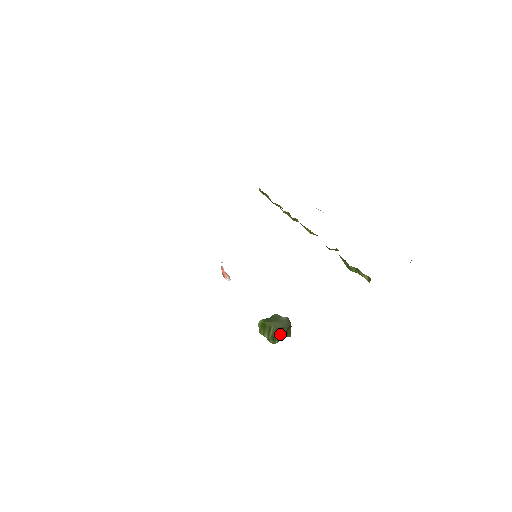
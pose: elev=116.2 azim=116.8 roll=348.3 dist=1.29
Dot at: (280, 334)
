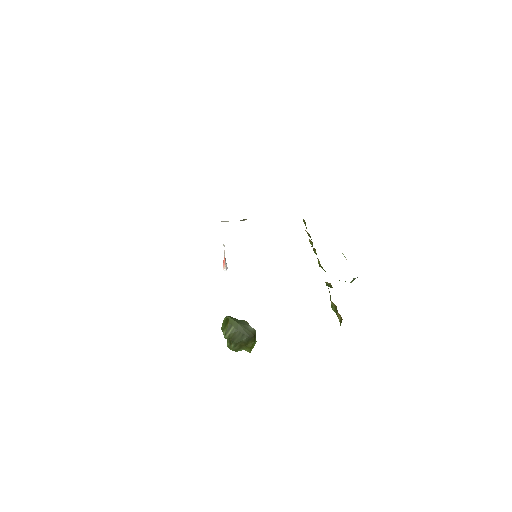
Dot at: (238, 339)
